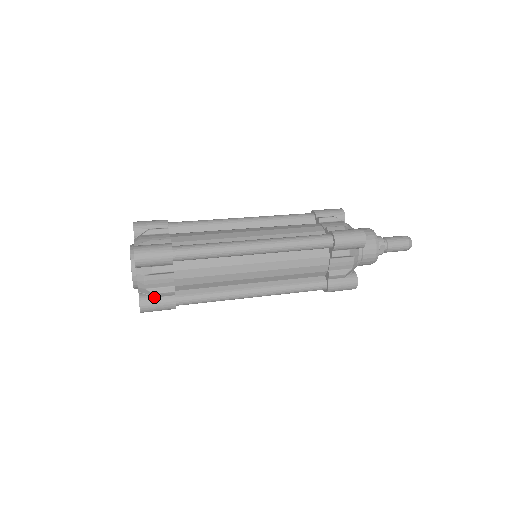
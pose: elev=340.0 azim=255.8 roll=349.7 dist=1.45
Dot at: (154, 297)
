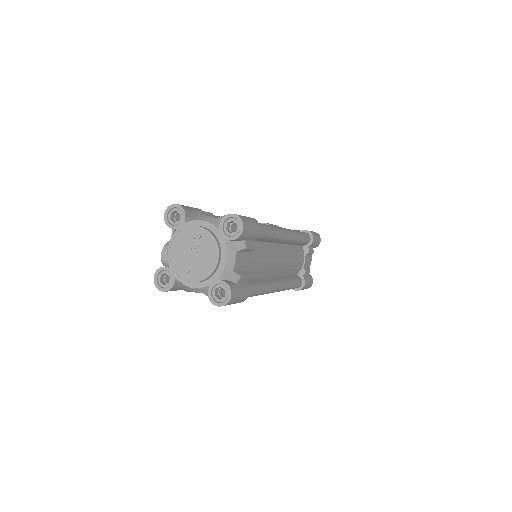
Dot at: (236, 283)
